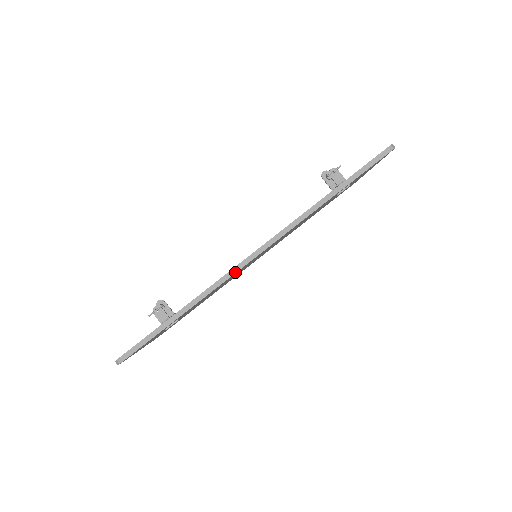
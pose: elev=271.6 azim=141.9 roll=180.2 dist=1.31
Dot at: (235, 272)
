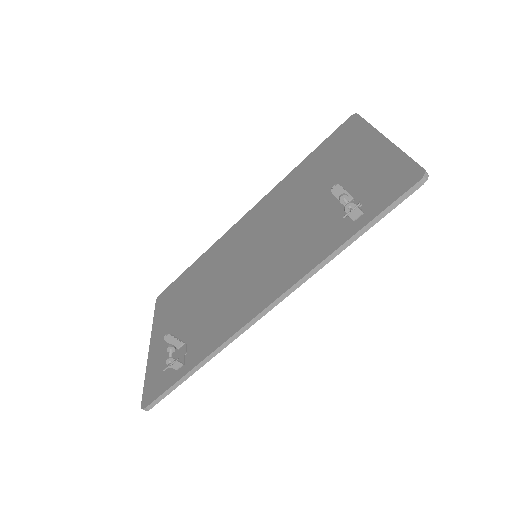
Dot at: (247, 329)
